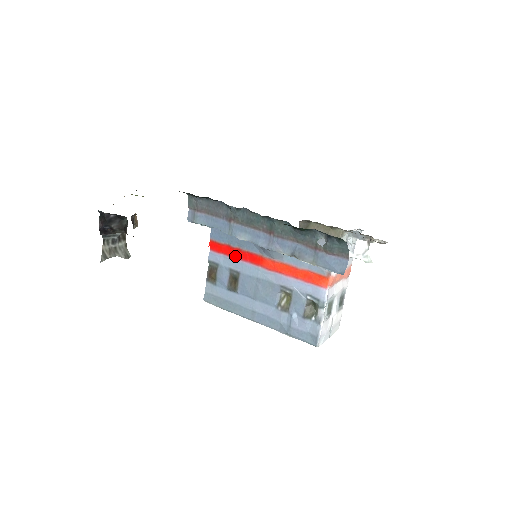
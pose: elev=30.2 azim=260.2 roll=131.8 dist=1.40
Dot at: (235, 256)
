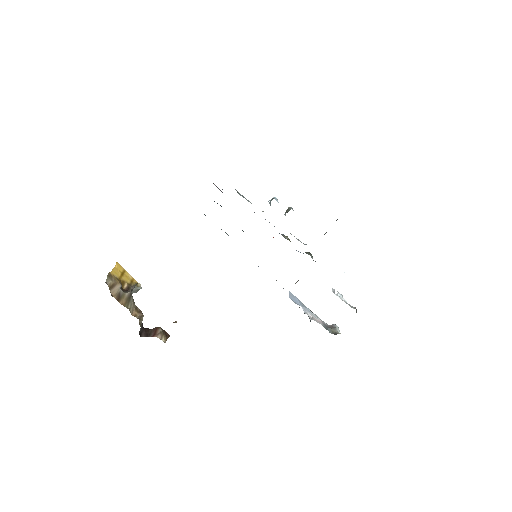
Dot at: occluded
